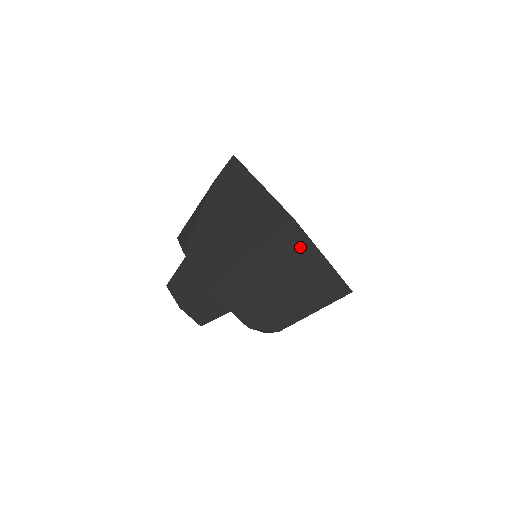
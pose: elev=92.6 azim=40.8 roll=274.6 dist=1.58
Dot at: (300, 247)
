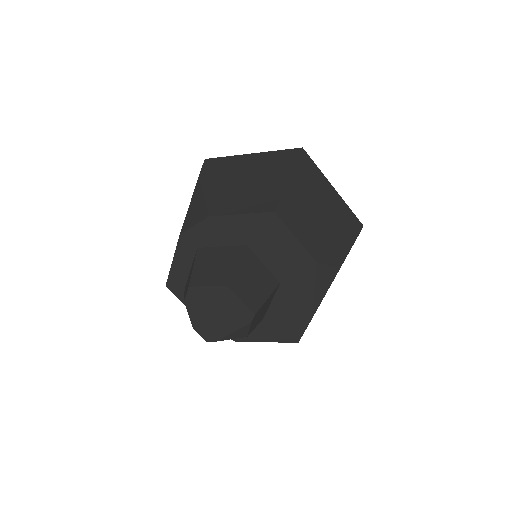
Dot at: (316, 175)
